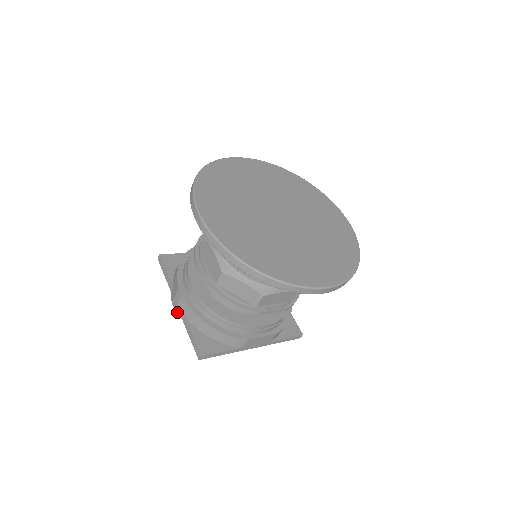
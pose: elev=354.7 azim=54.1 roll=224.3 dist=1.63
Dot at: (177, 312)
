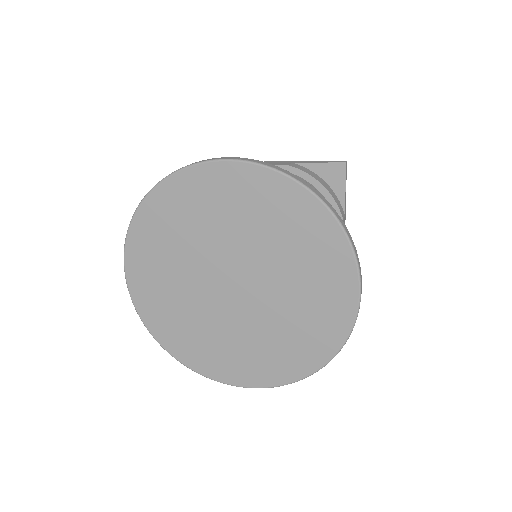
Dot at: occluded
